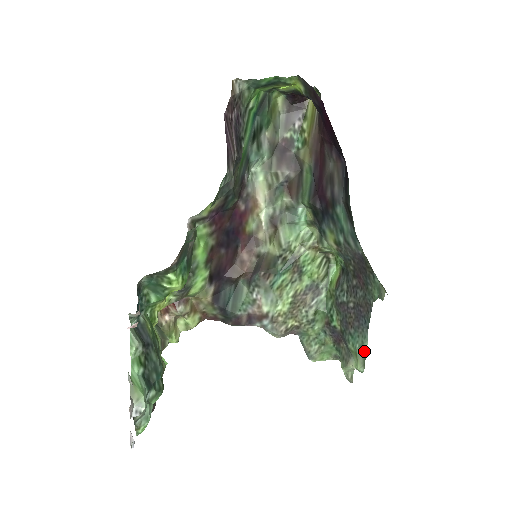
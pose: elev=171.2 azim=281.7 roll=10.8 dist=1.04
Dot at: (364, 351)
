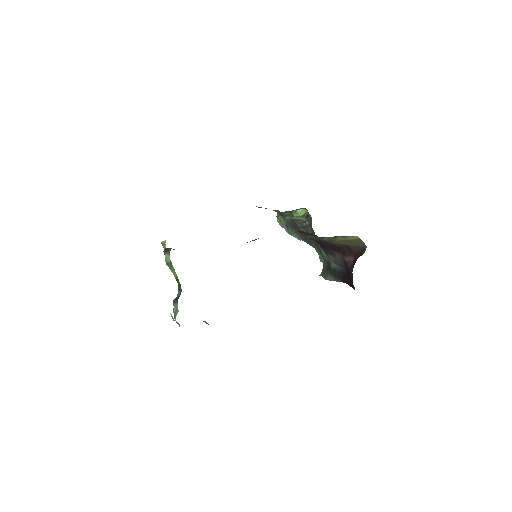
Dot at: occluded
